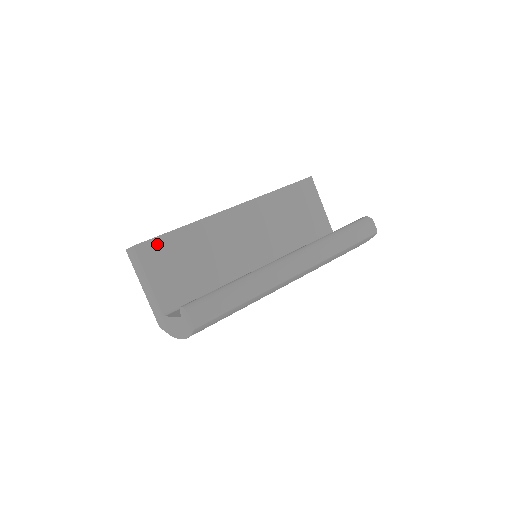
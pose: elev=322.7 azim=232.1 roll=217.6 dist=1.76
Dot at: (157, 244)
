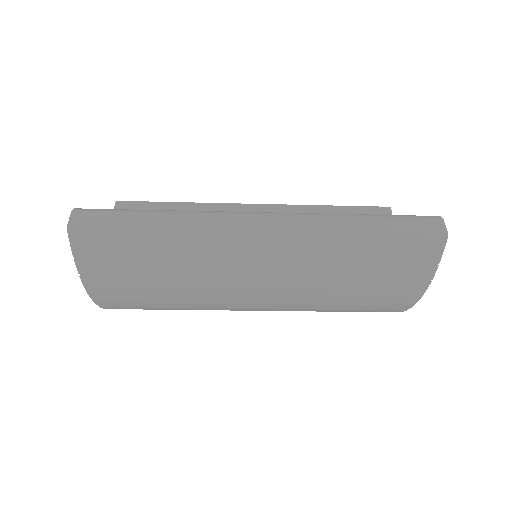
Dot at: (142, 208)
